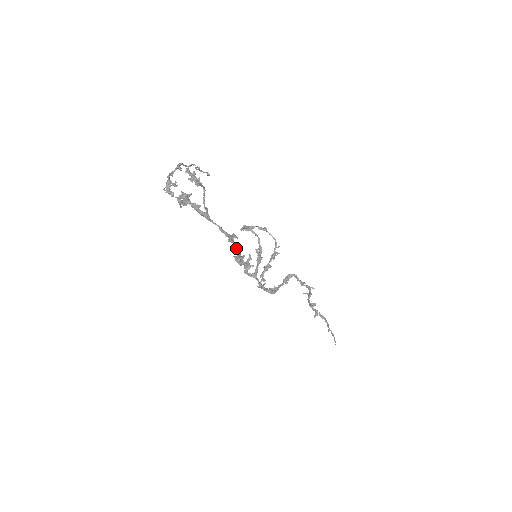
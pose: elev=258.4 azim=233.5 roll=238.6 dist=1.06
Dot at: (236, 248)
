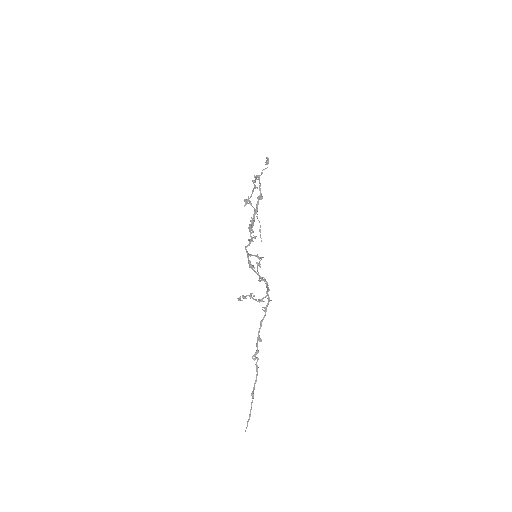
Dot at: (257, 208)
